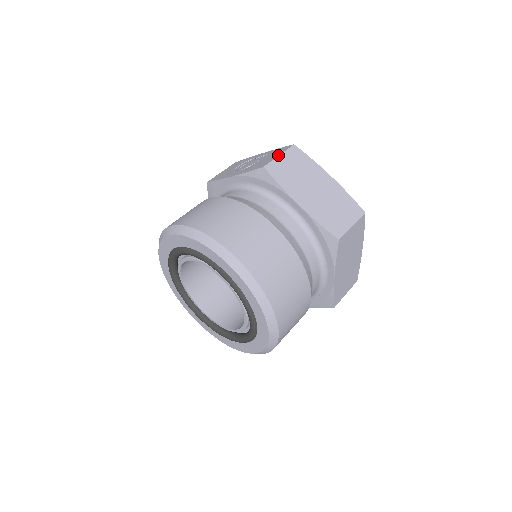
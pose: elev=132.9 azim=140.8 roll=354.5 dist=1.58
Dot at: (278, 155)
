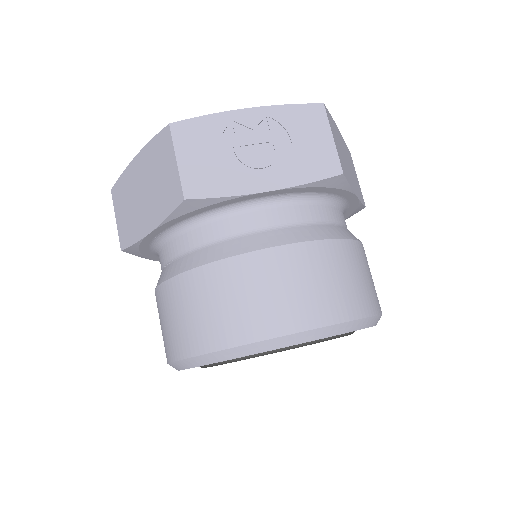
Dot at: (332, 138)
